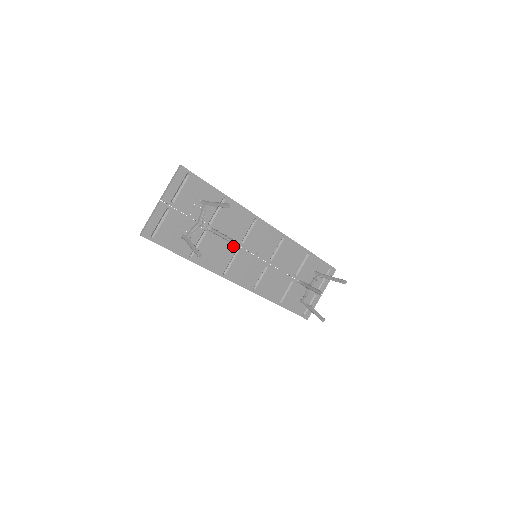
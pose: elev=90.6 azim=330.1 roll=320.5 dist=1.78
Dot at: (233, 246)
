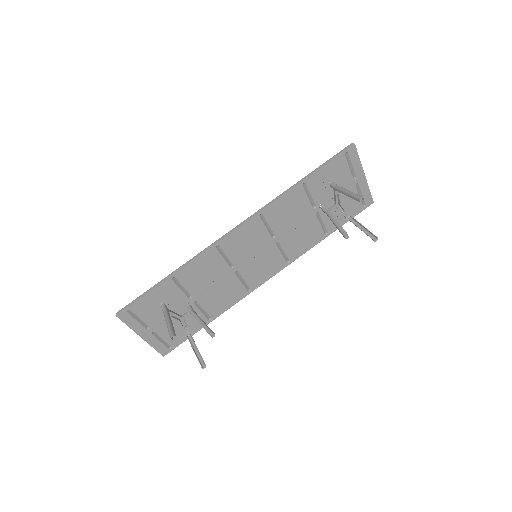
Dot at: (229, 277)
